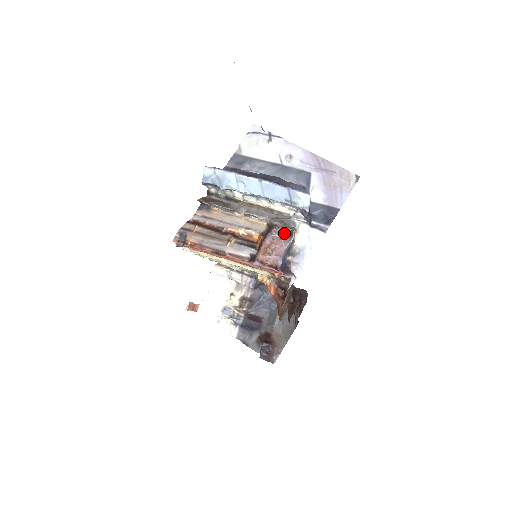
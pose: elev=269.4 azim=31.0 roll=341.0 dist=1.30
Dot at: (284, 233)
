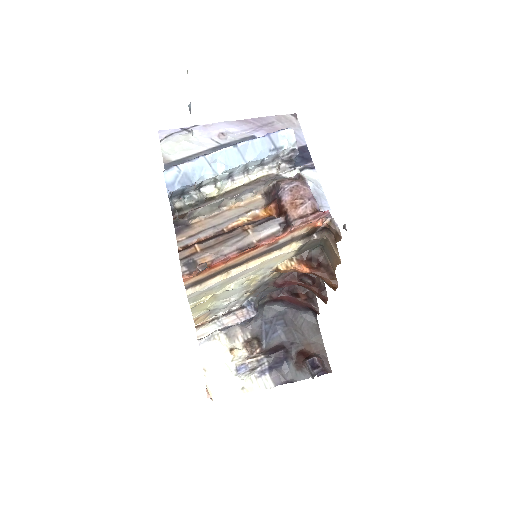
Dot at: (294, 180)
